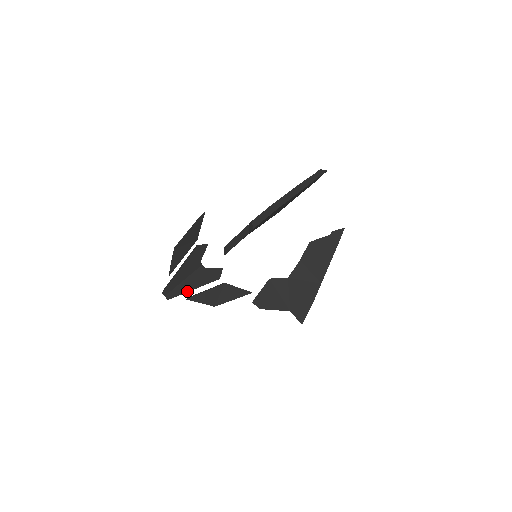
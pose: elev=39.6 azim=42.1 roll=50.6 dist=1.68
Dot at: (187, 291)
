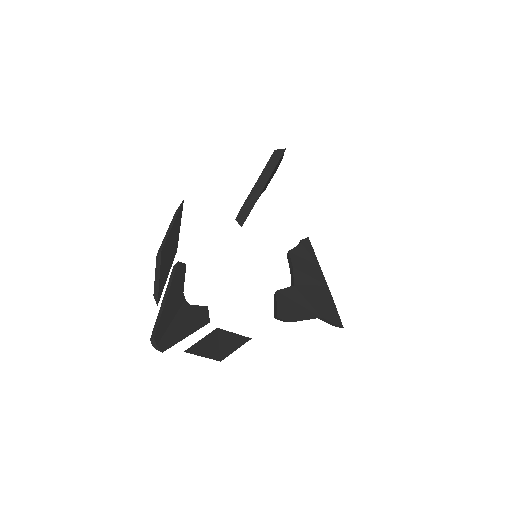
Dot at: (181, 339)
